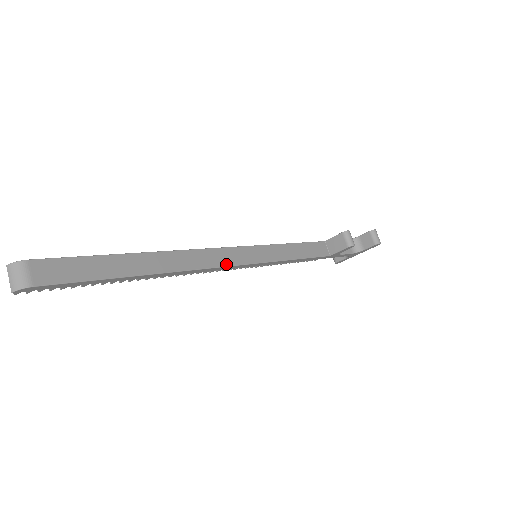
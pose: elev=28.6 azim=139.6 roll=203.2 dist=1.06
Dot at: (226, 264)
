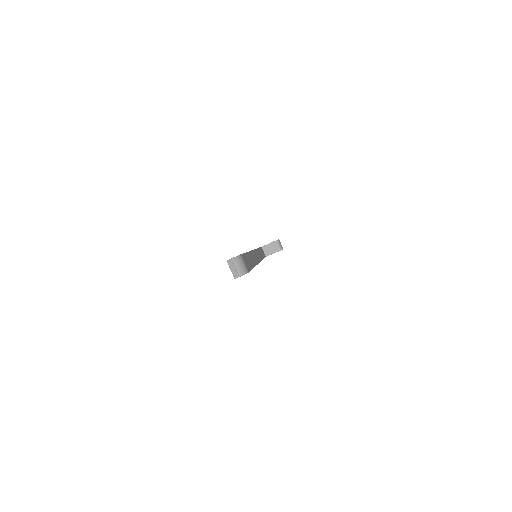
Dot at: (259, 261)
